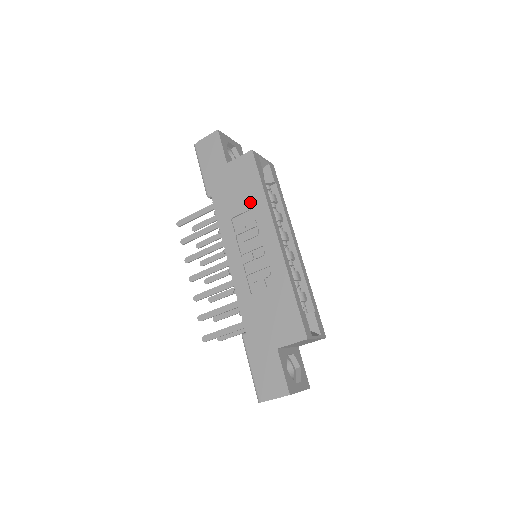
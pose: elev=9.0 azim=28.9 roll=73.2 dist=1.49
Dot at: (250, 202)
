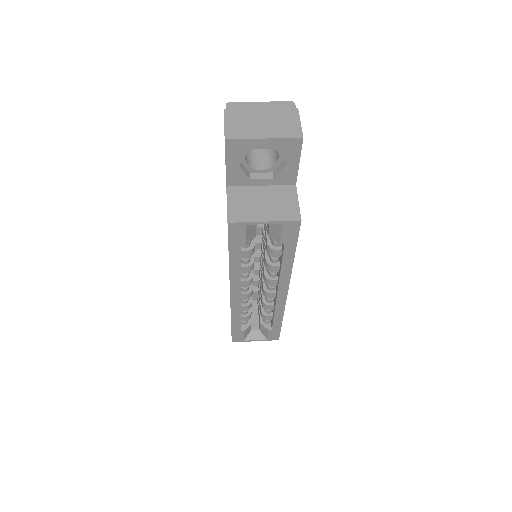
Dot at: occluded
